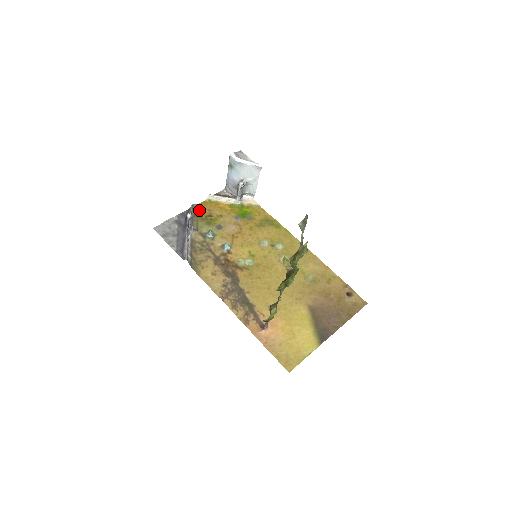
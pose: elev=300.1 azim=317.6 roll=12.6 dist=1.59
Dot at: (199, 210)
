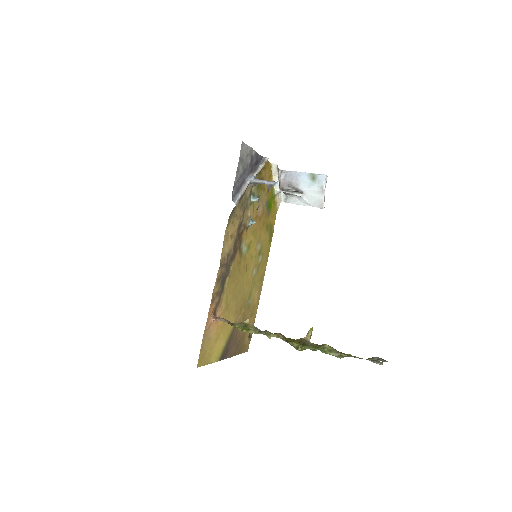
Dot at: (264, 166)
